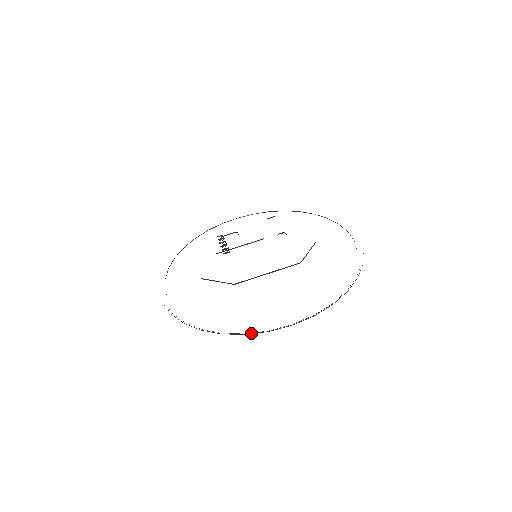
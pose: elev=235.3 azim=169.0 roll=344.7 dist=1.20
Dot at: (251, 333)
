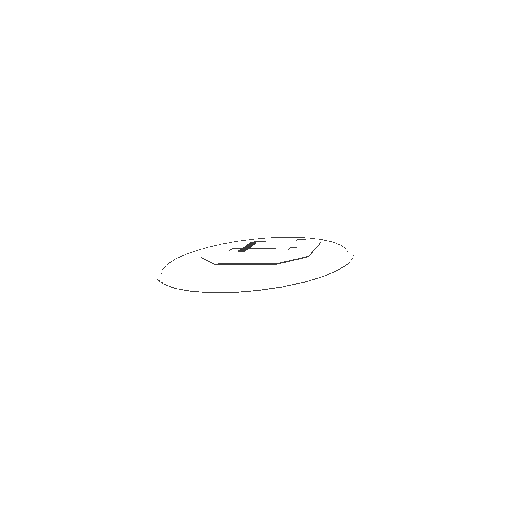
Dot at: (181, 289)
